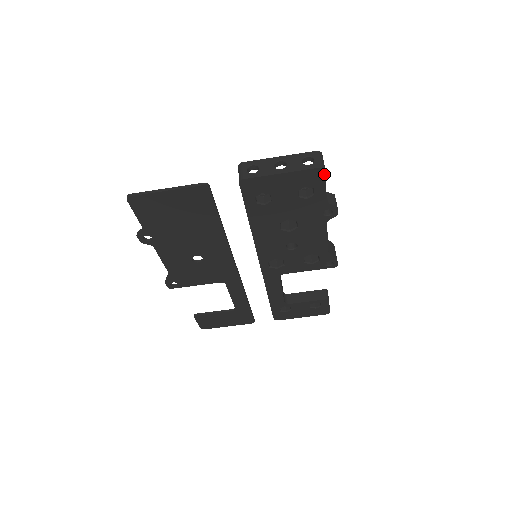
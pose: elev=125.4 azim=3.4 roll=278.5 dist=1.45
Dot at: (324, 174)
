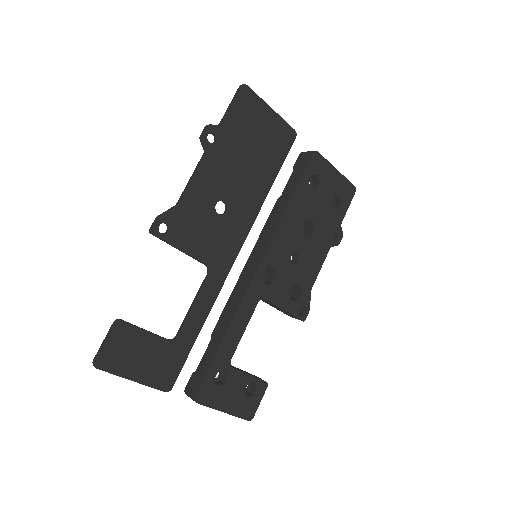
Dot at: (353, 194)
